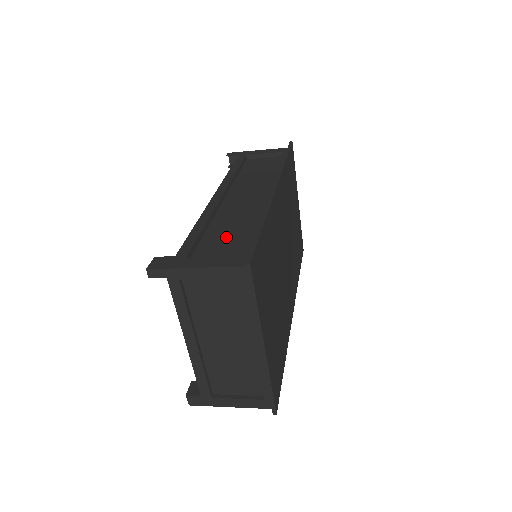
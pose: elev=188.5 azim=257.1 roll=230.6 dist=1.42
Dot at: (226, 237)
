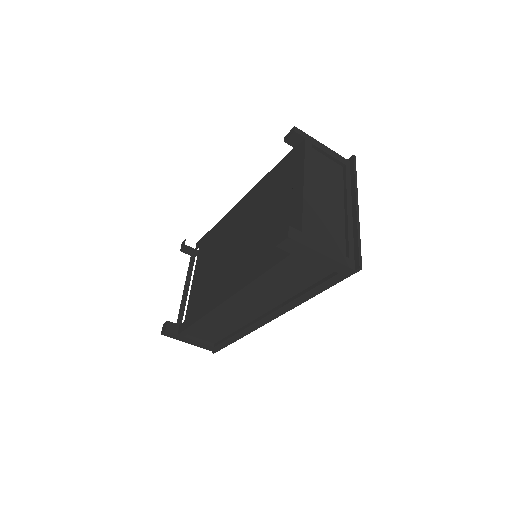
Dot at: occluded
